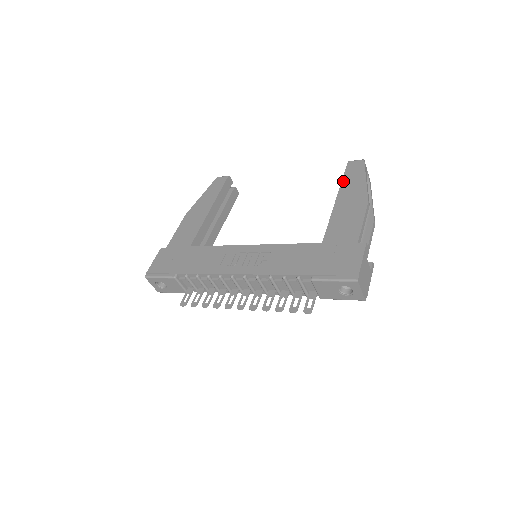
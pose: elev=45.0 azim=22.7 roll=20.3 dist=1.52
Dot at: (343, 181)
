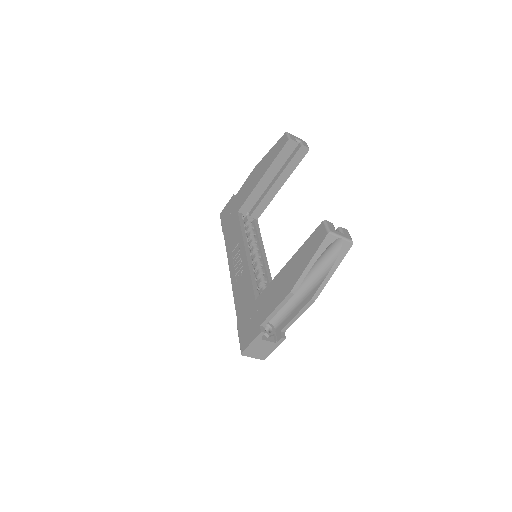
Dot at: (302, 246)
